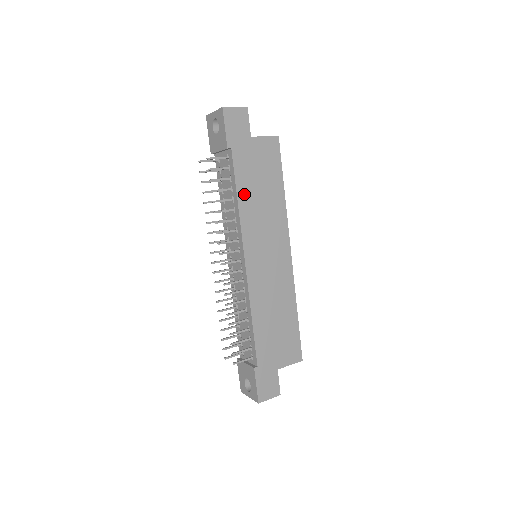
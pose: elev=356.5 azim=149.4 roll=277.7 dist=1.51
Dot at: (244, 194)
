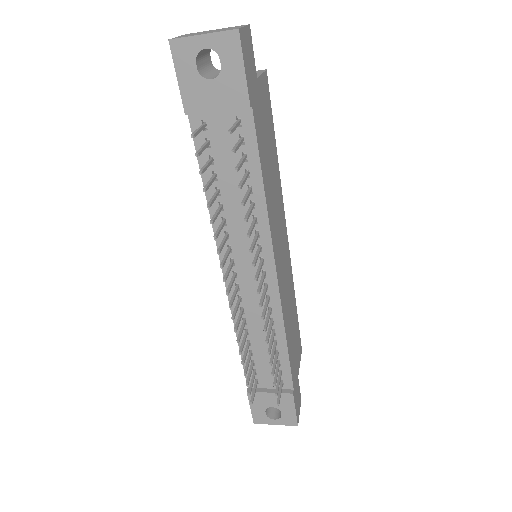
Dot at: (265, 177)
